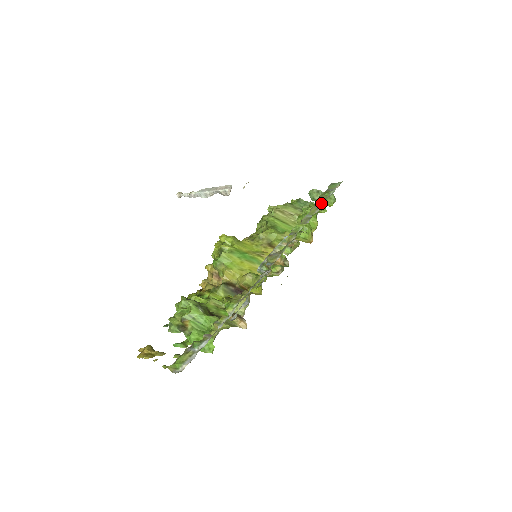
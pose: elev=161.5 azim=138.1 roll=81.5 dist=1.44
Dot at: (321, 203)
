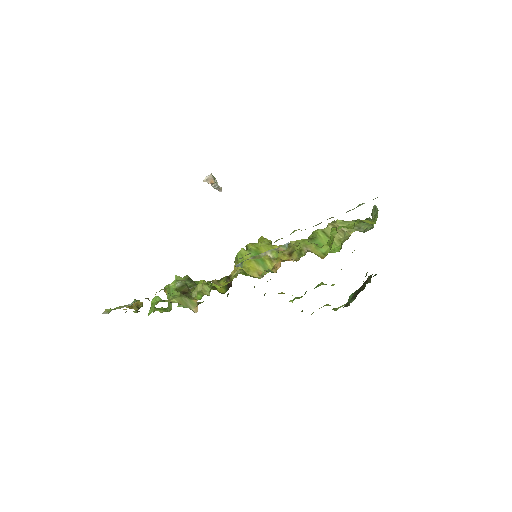
Dot at: occluded
